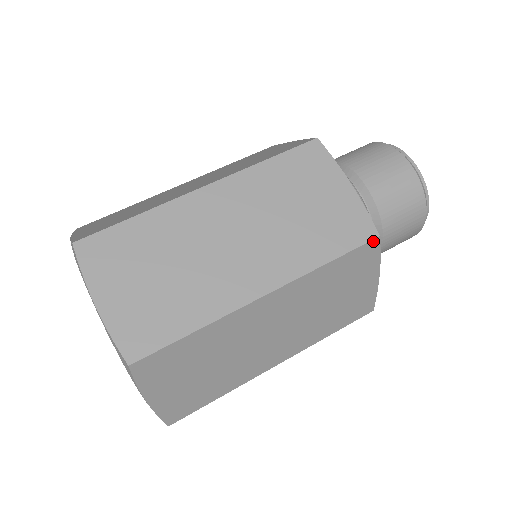
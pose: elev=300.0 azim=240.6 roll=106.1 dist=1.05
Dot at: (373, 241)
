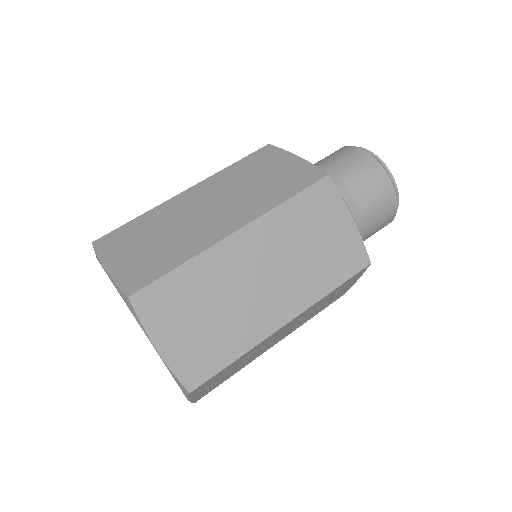
Dot at: (324, 180)
